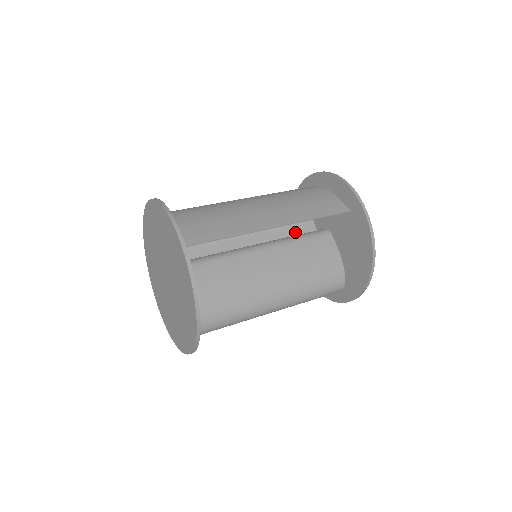
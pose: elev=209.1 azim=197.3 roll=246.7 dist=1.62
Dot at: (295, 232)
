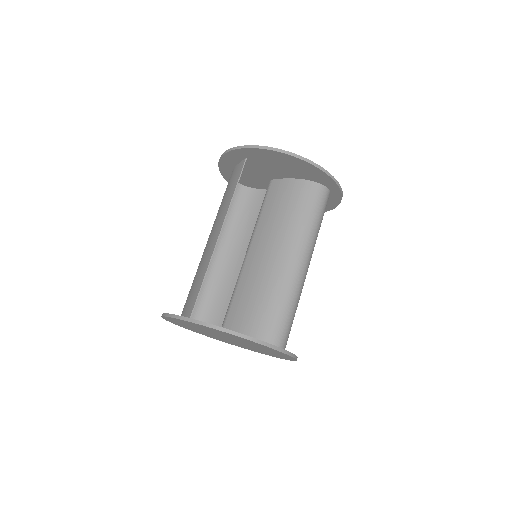
Dot at: occluded
